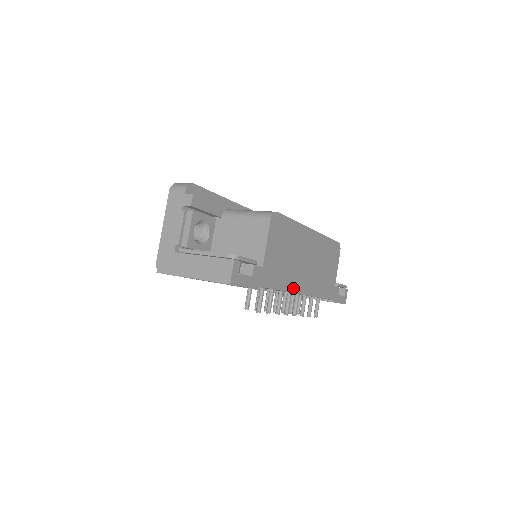
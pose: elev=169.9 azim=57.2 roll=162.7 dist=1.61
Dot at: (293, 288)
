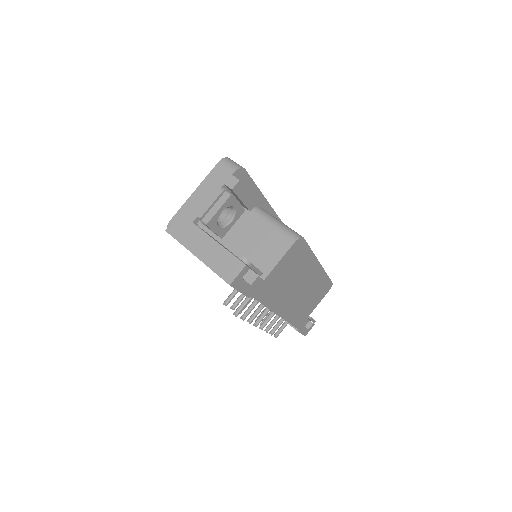
Dot at: (275, 307)
